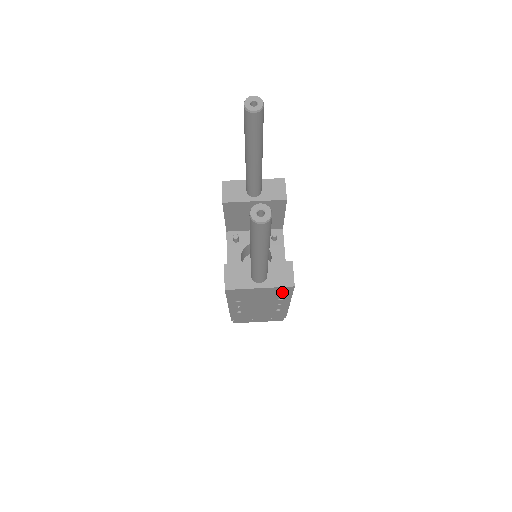
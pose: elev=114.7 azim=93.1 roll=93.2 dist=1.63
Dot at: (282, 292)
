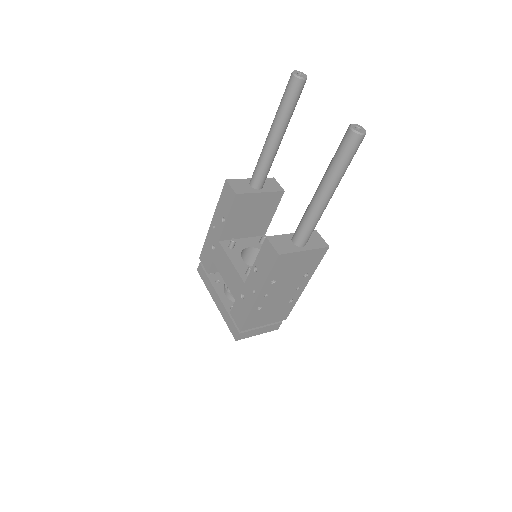
Dot at: (314, 260)
